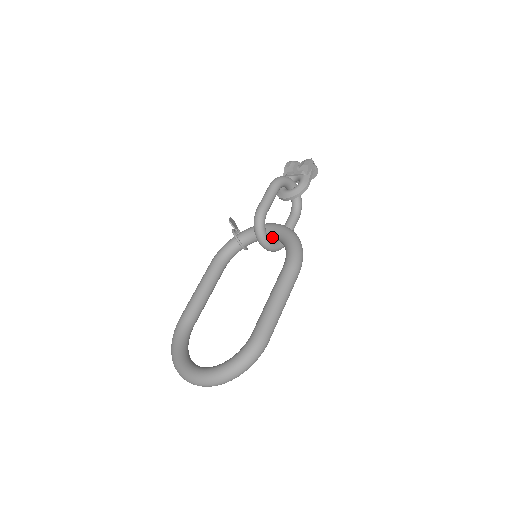
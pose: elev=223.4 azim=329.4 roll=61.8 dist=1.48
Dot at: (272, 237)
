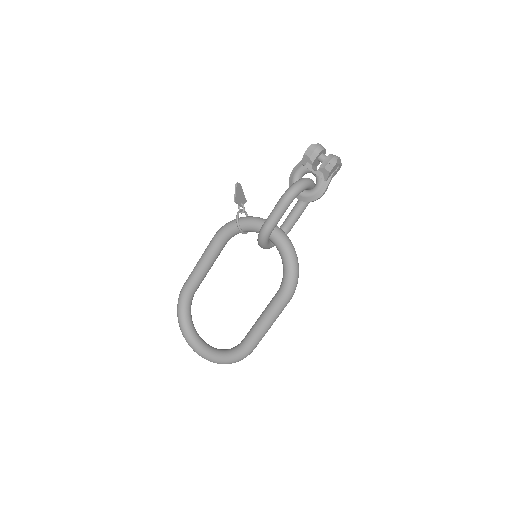
Dot at: (274, 244)
